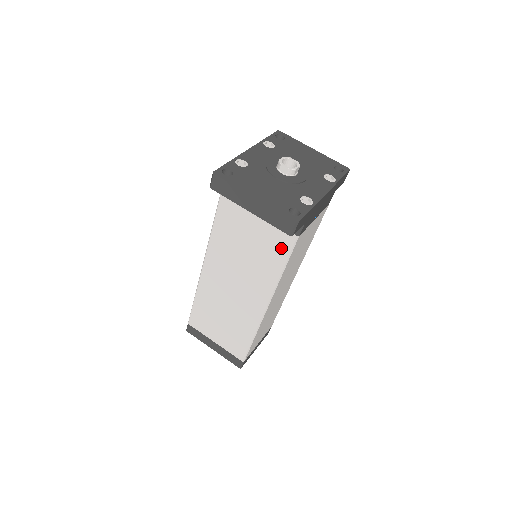
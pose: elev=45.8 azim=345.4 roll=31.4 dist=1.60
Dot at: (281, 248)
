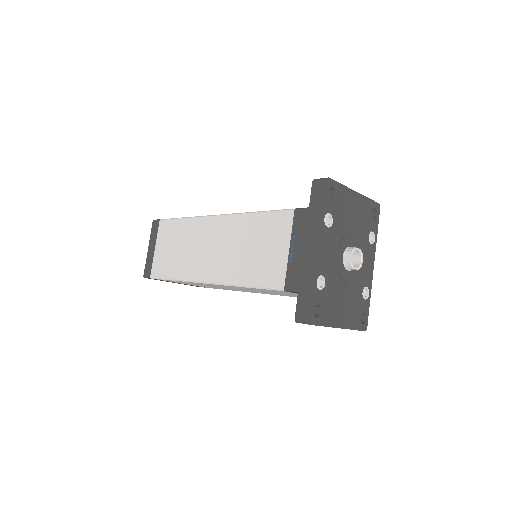
Dot at: occluded
